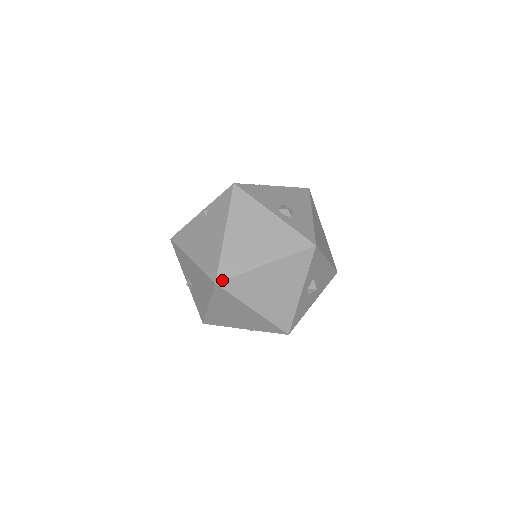
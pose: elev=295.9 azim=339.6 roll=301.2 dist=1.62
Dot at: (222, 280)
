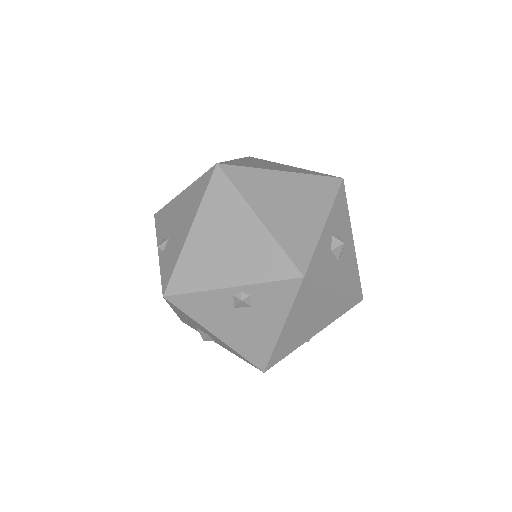
Dot at: (226, 164)
